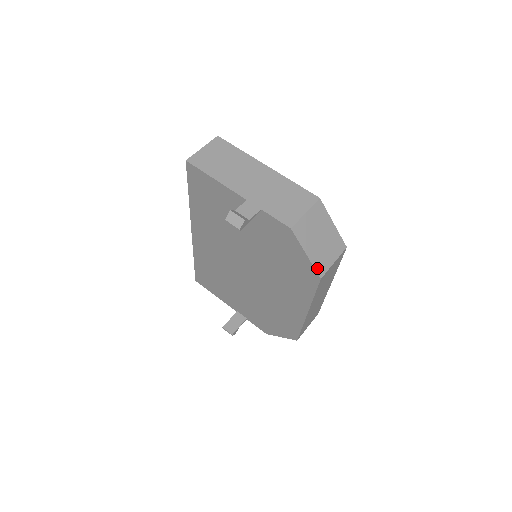
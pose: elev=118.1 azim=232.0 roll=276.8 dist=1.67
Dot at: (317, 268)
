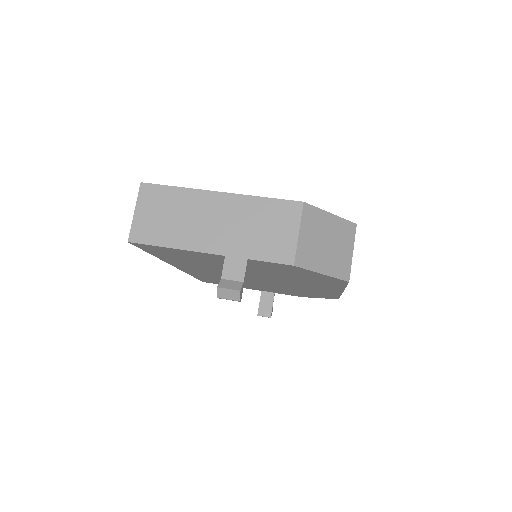
Dot at: (340, 276)
